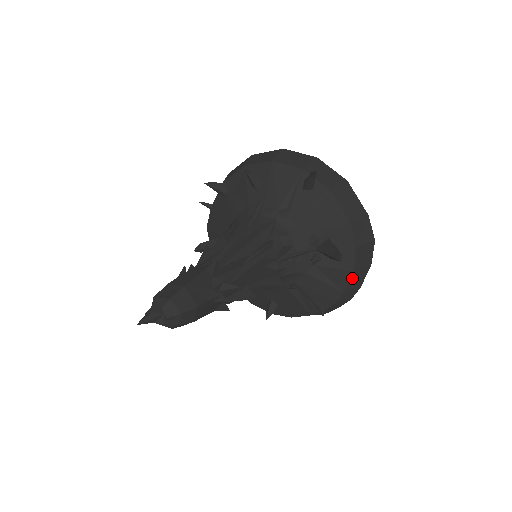
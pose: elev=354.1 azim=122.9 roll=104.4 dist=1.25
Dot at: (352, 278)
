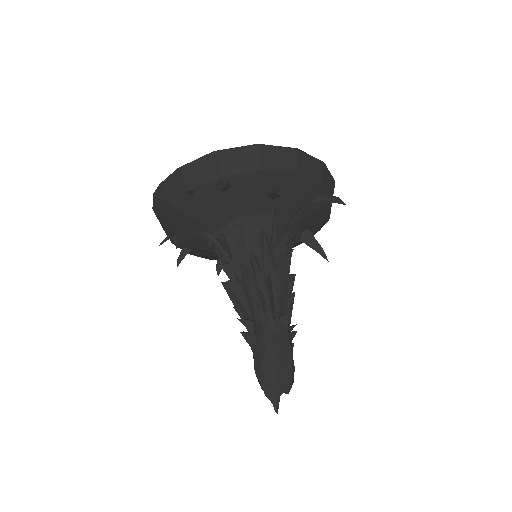
Dot at: occluded
